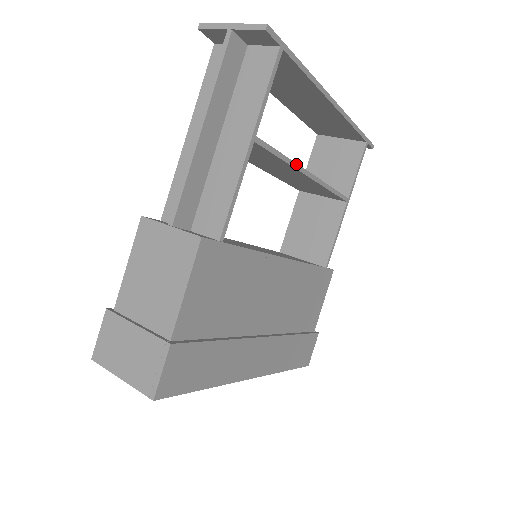
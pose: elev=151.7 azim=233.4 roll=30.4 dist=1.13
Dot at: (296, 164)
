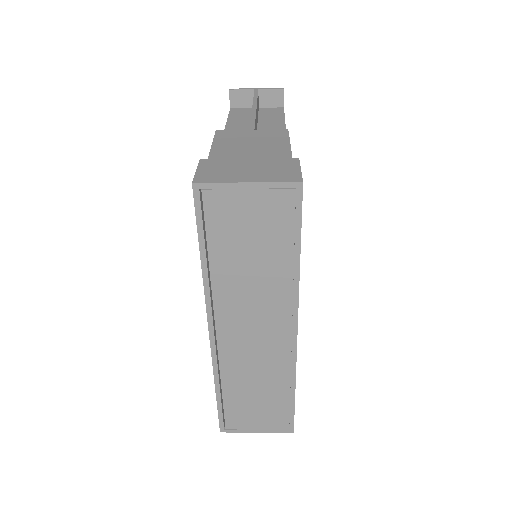
Dot at: occluded
